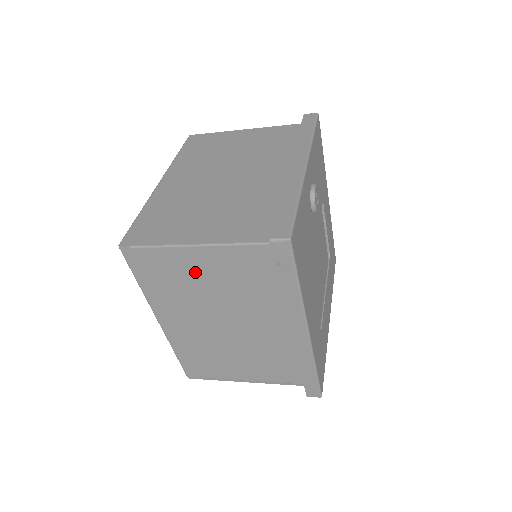
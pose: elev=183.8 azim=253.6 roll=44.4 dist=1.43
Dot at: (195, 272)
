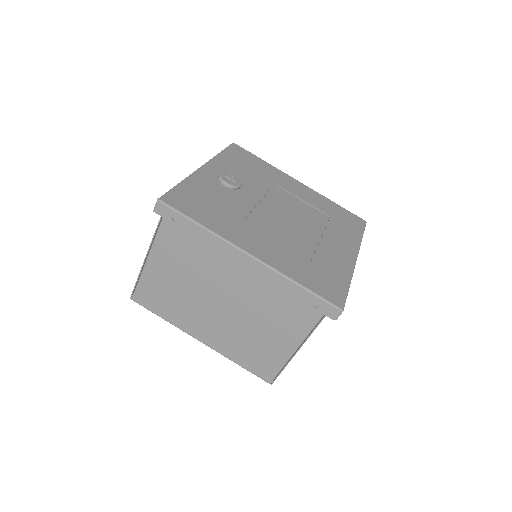
Dot at: (167, 278)
